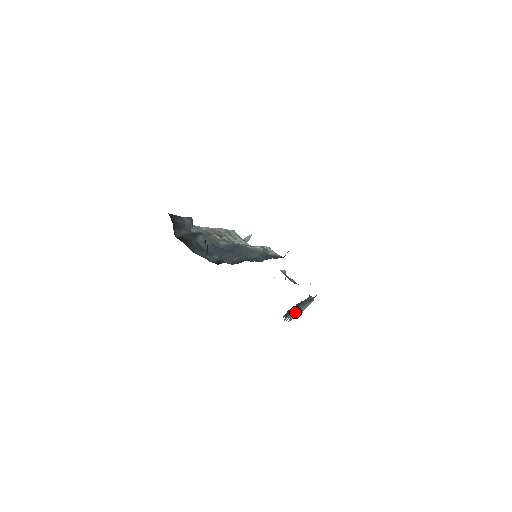
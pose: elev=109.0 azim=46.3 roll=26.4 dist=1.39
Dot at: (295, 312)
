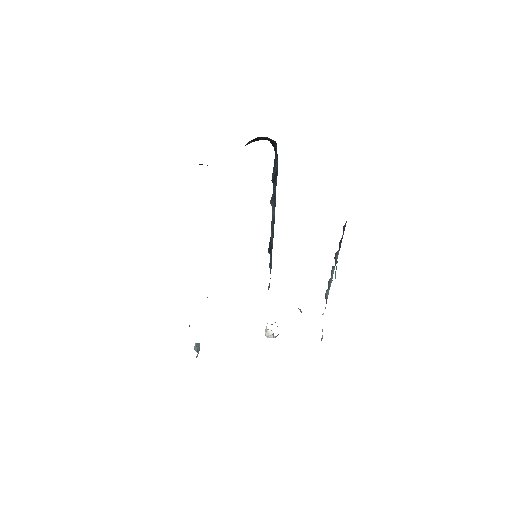
Dot at: occluded
